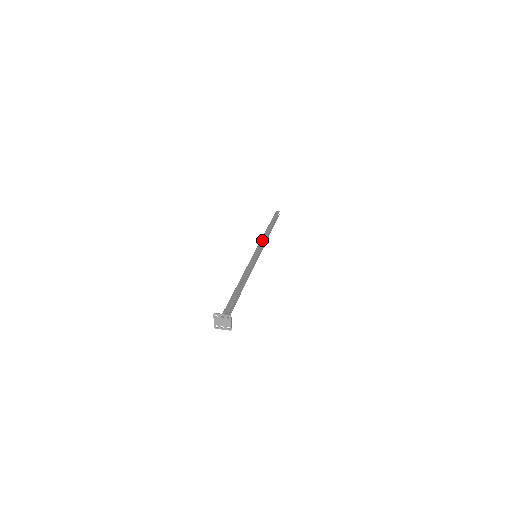
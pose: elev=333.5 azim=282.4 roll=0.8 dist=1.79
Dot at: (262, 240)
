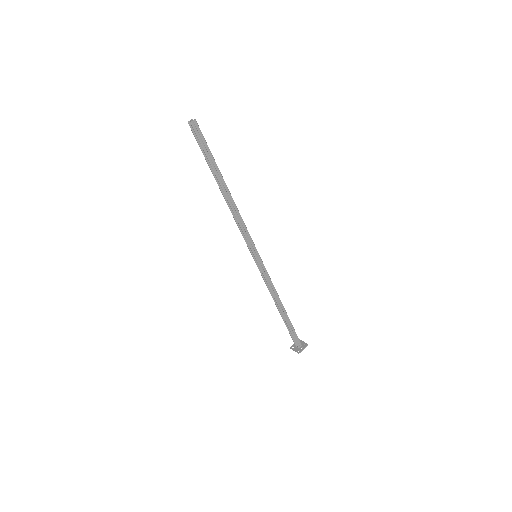
Dot at: (242, 226)
